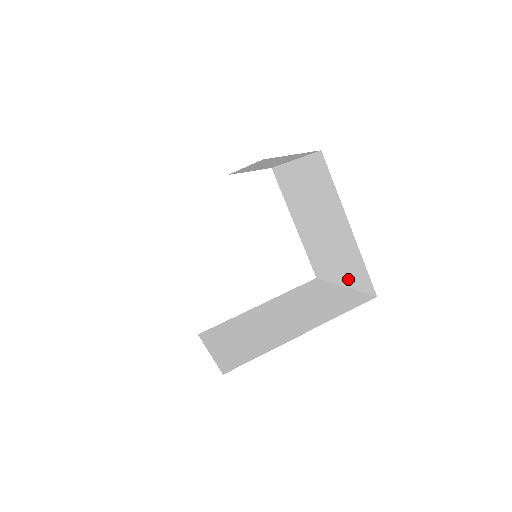
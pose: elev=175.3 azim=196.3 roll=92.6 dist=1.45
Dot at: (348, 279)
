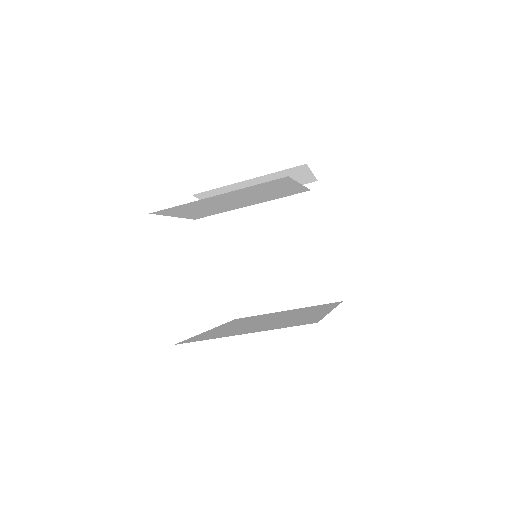
Dot at: (302, 298)
